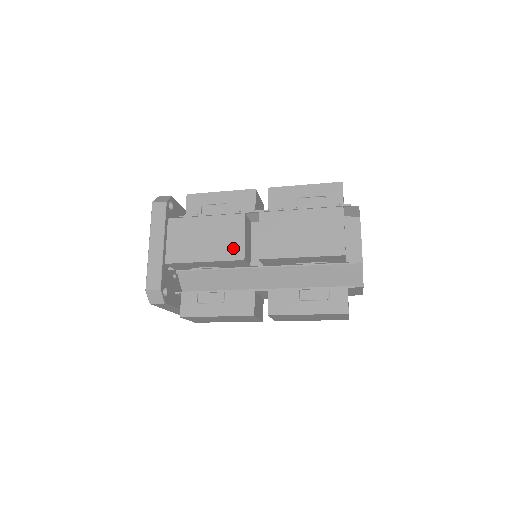
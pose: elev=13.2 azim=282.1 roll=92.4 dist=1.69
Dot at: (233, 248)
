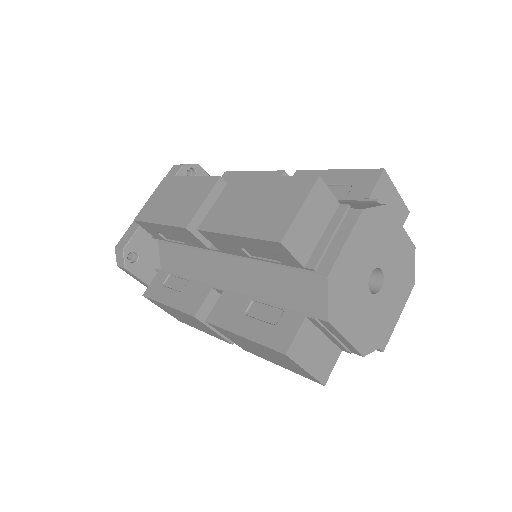
Dot at: (186, 213)
